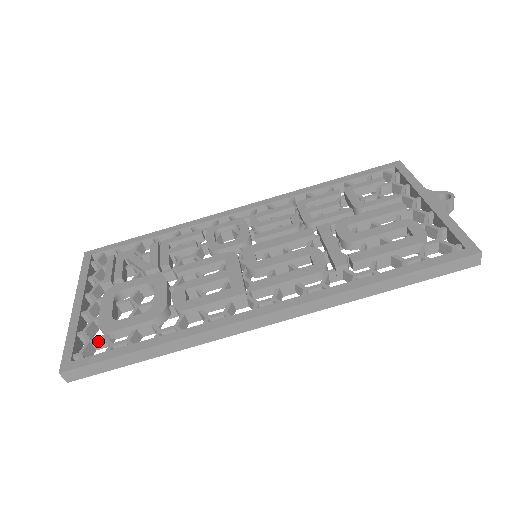
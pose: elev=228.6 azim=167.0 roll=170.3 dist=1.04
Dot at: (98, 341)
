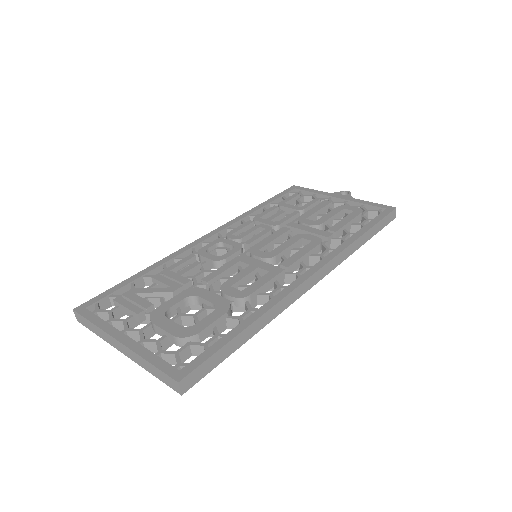
Dot at: (185, 350)
